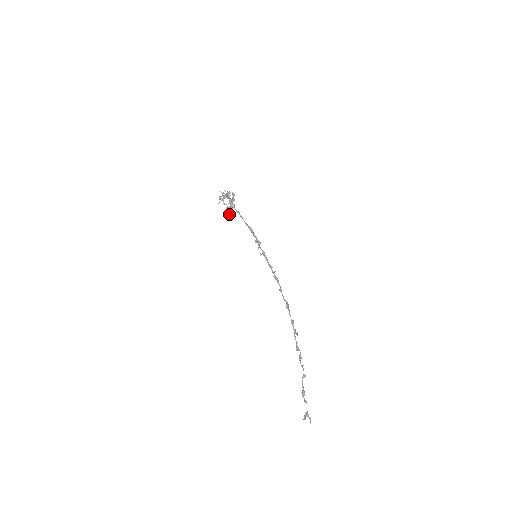
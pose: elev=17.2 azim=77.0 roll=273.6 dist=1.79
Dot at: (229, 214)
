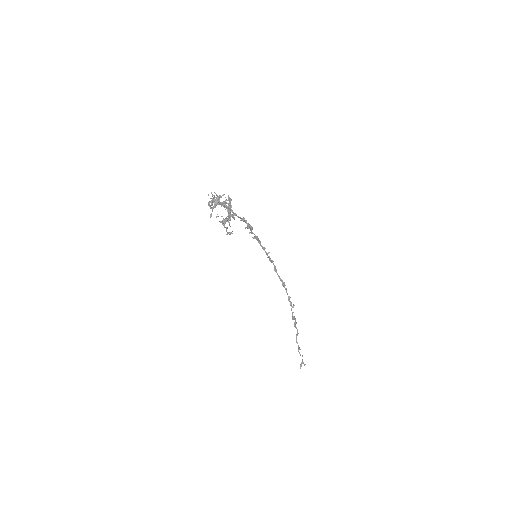
Dot at: (230, 233)
